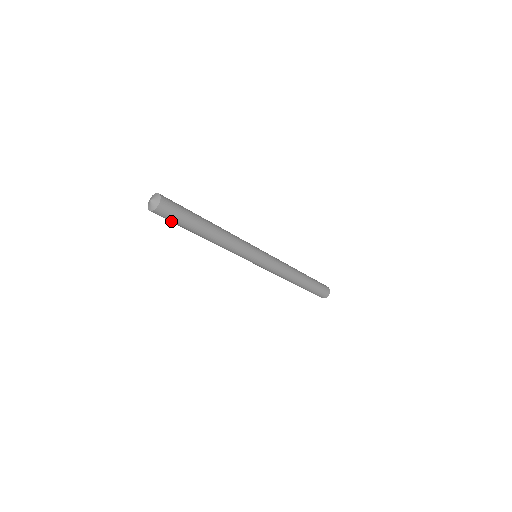
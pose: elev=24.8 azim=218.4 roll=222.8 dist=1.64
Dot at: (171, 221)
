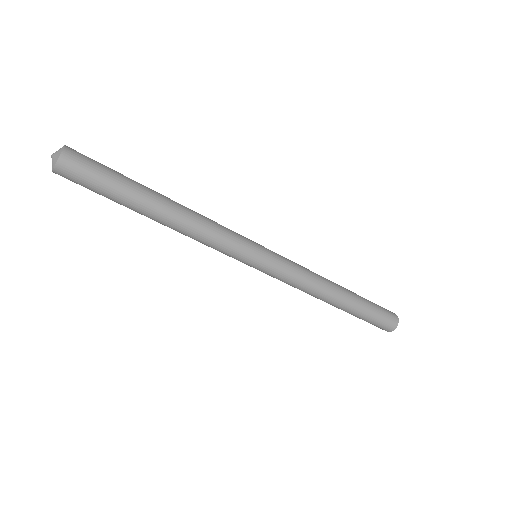
Dot at: (91, 190)
